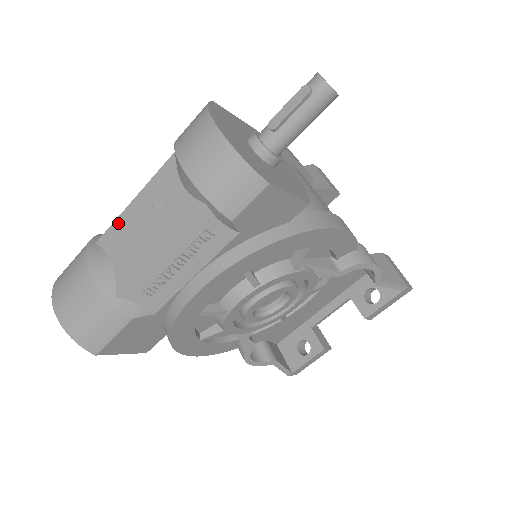
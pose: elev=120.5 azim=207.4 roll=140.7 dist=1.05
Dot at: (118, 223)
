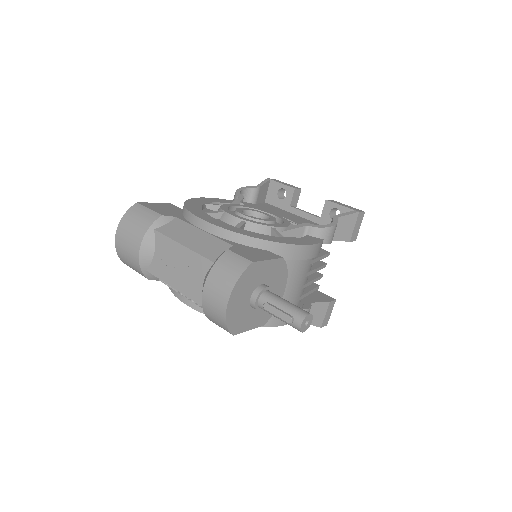
Dot at: (169, 242)
